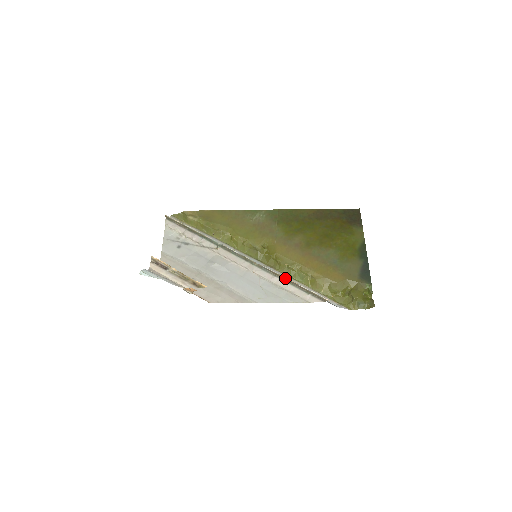
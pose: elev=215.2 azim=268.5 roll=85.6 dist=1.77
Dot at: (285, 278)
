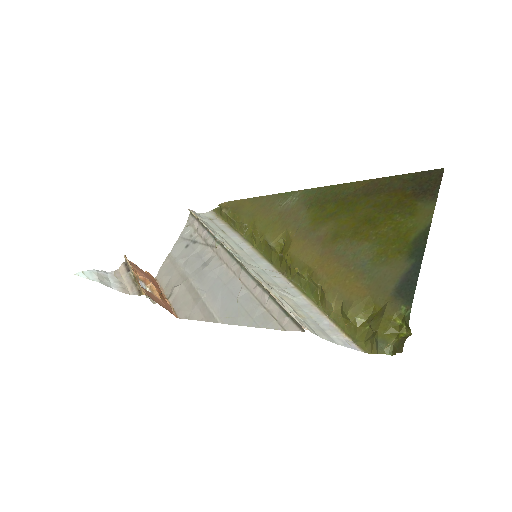
Dot at: (265, 288)
